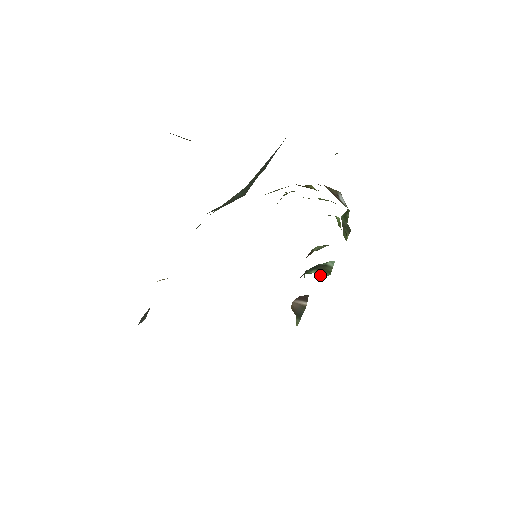
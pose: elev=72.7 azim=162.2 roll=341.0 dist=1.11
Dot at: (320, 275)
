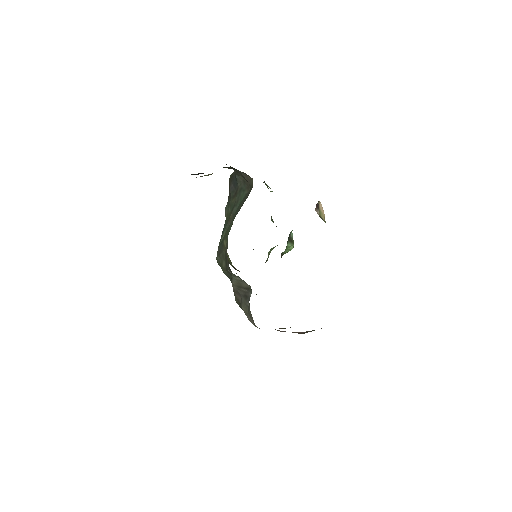
Dot at: (290, 249)
